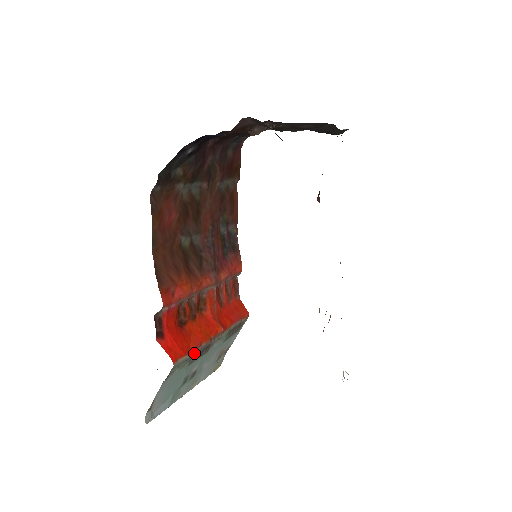
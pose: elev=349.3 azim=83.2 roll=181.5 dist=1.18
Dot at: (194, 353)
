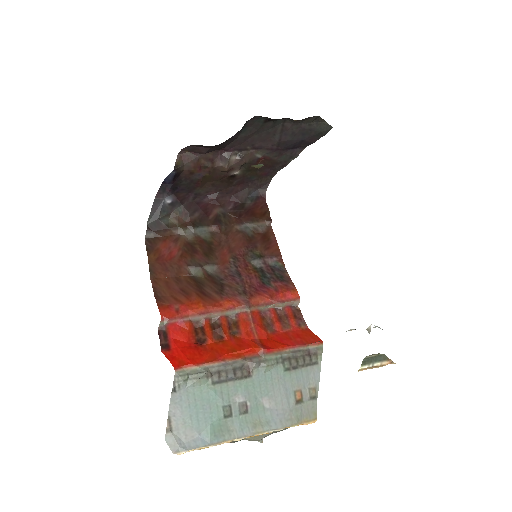
Dot at: (213, 367)
